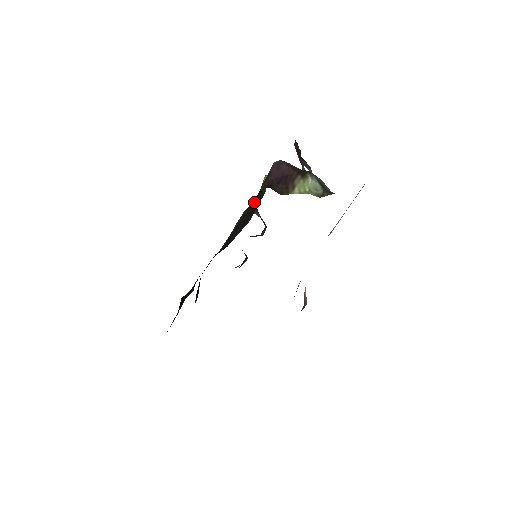
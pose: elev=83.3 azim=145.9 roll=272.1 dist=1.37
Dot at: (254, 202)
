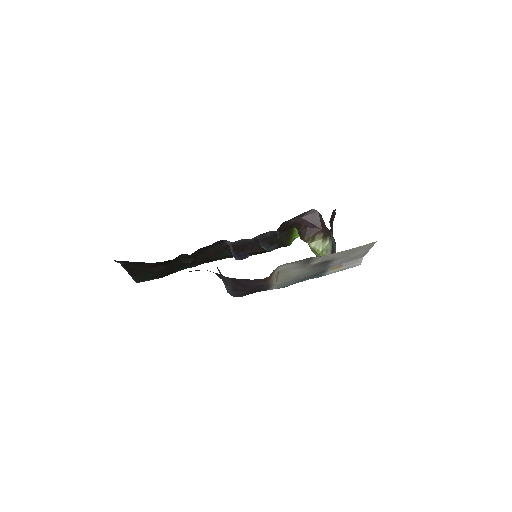
Dot at: (282, 223)
